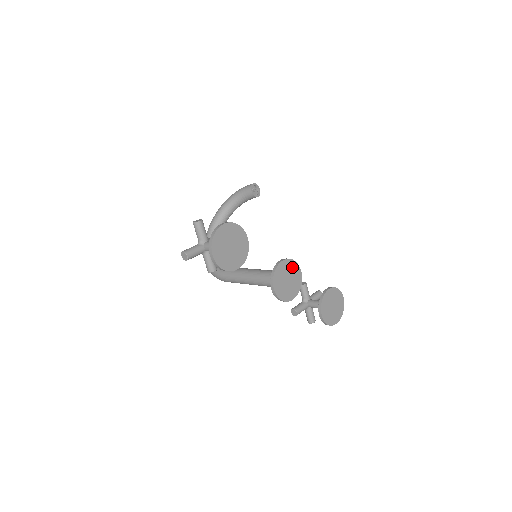
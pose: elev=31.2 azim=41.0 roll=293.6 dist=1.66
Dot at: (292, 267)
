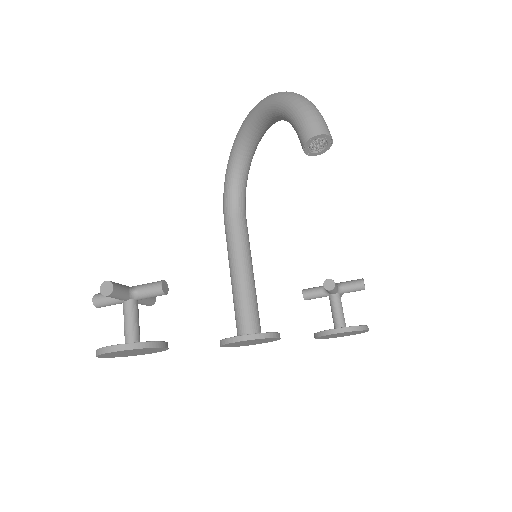
Dot at: (260, 339)
